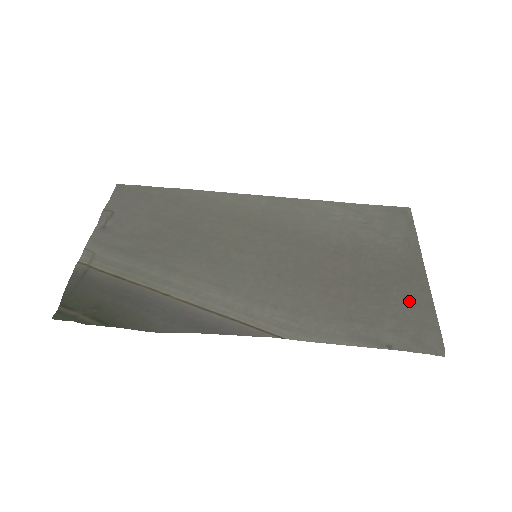
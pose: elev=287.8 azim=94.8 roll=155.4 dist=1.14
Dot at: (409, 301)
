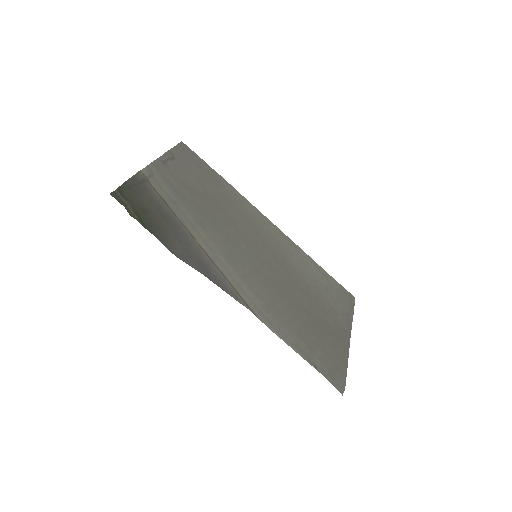
Dot at: (335, 349)
